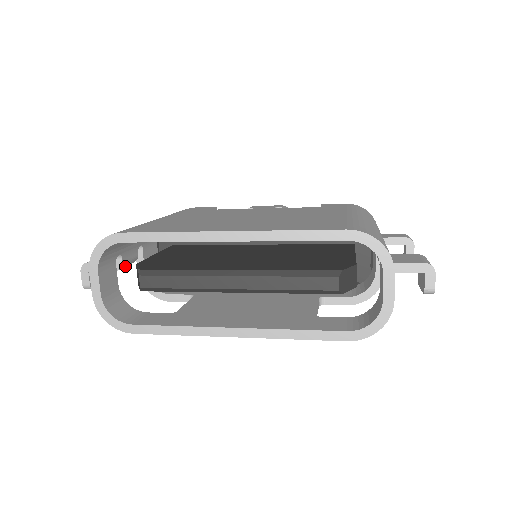
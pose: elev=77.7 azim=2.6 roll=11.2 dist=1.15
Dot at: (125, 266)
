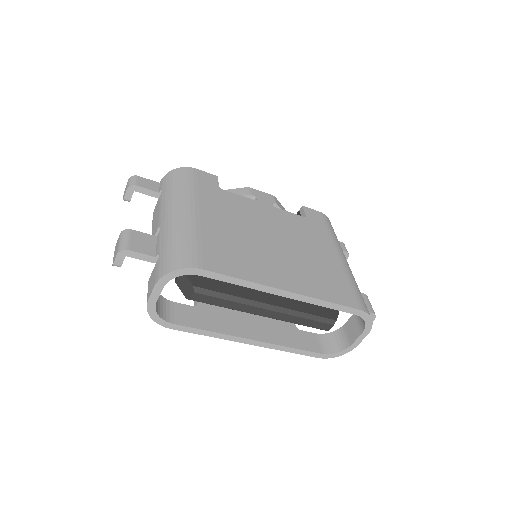
Dot at: occluded
